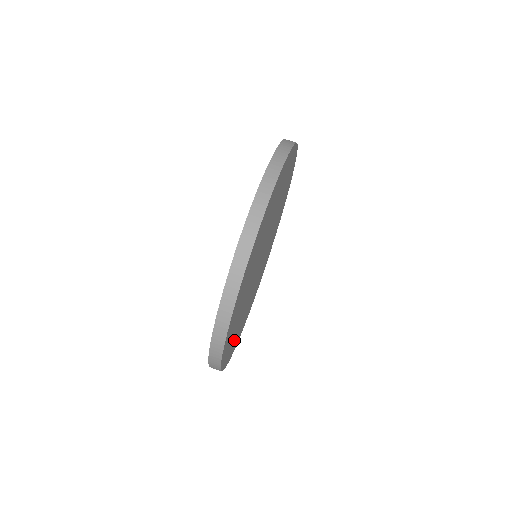
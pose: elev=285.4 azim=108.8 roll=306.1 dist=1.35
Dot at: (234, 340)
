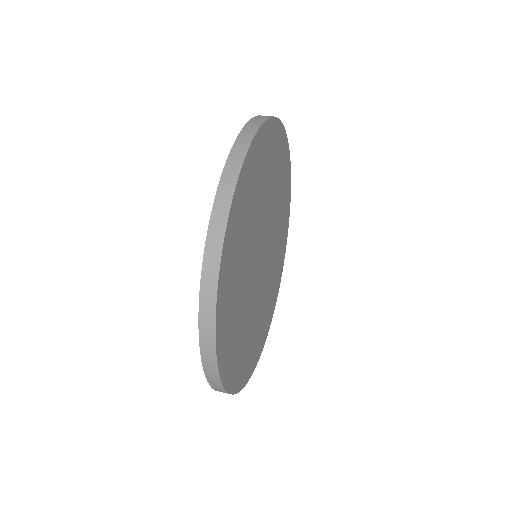
Dot at: (229, 303)
